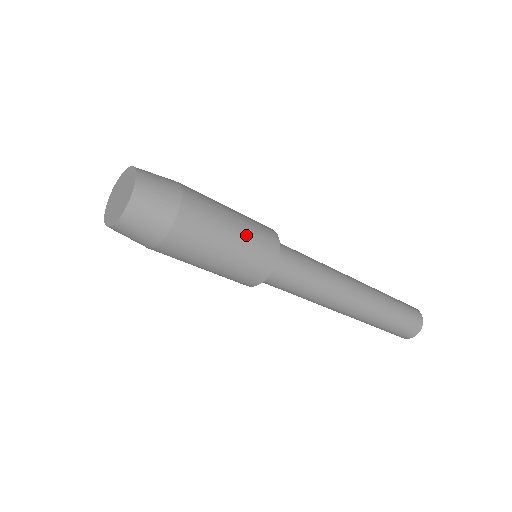
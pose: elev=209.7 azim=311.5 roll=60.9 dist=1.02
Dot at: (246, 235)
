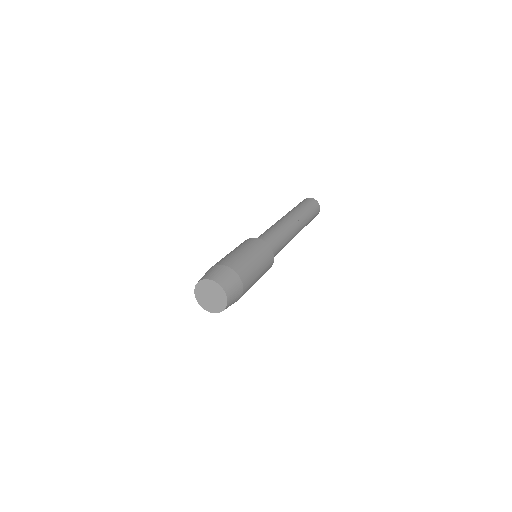
Dot at: (258, 255)
